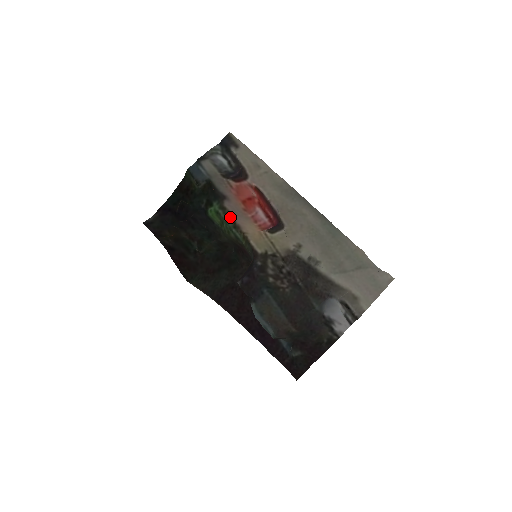
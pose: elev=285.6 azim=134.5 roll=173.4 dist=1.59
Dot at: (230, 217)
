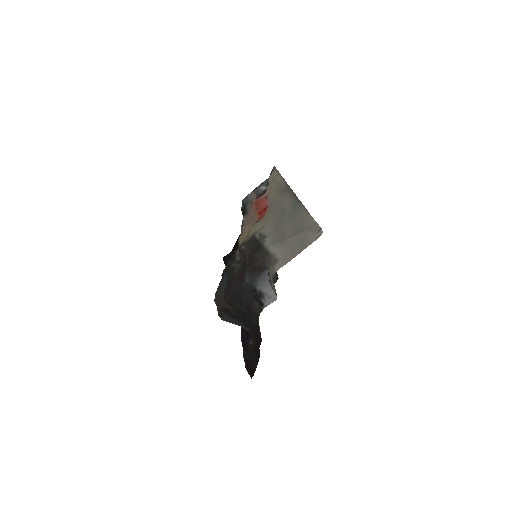
Dot at: (241, 226)
